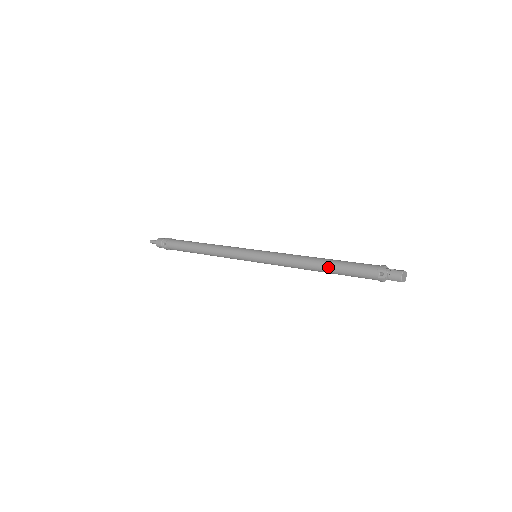
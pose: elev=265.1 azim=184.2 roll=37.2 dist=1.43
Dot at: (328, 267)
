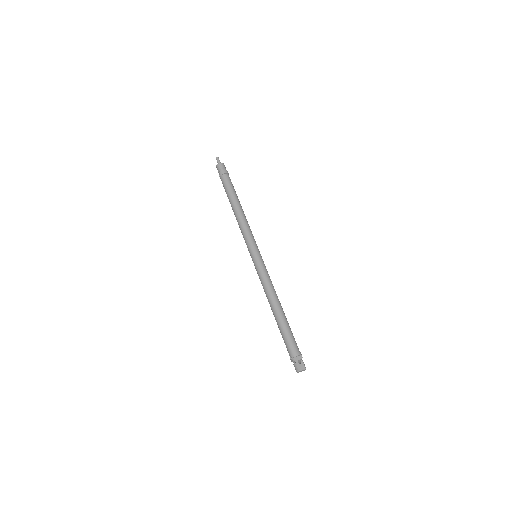
Dot at: (275, 319)
